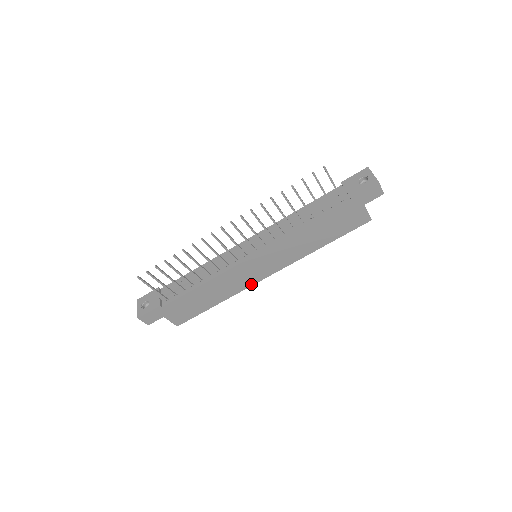
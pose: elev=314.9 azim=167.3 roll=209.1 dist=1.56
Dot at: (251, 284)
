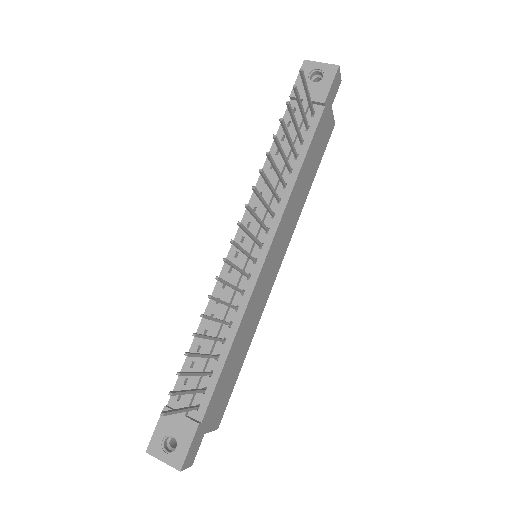
Dot at: (268, 296)
